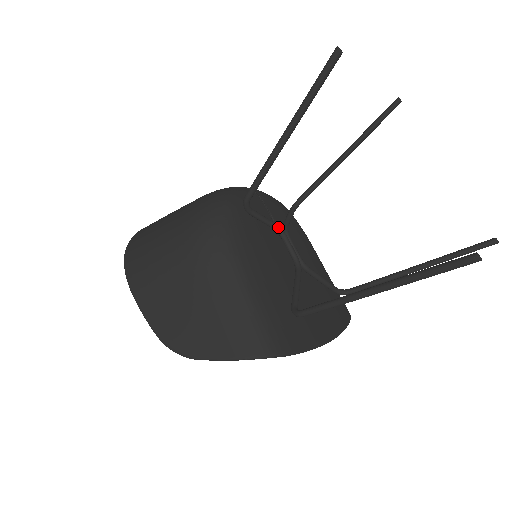
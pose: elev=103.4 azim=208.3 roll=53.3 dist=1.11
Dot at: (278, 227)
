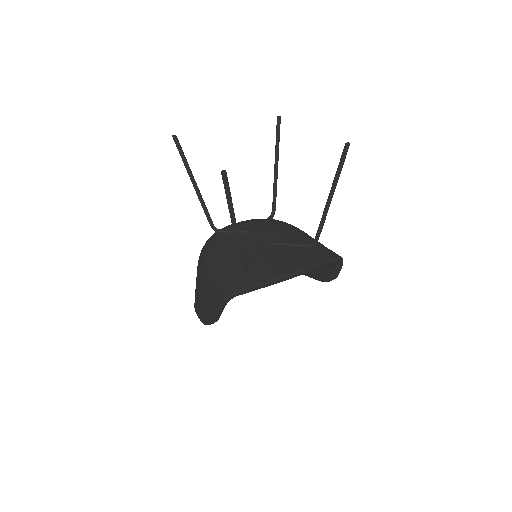
Dot at: (246, 231)
